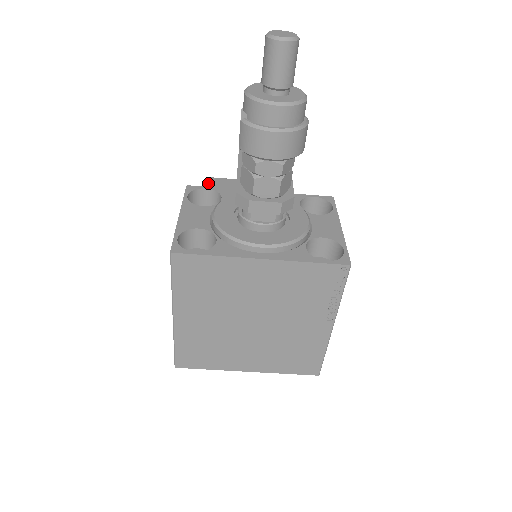
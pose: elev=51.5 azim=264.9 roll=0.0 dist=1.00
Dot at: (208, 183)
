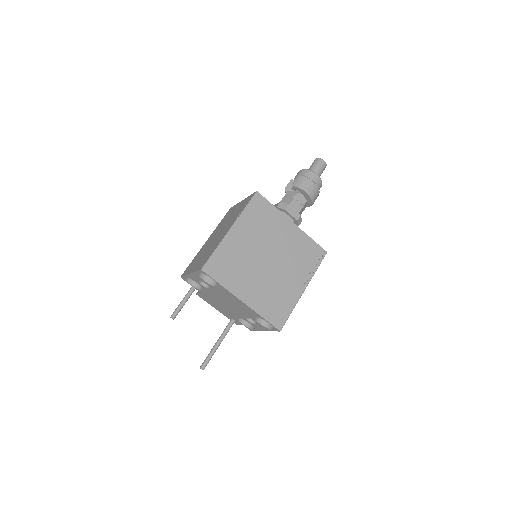
Dot at: occluded
